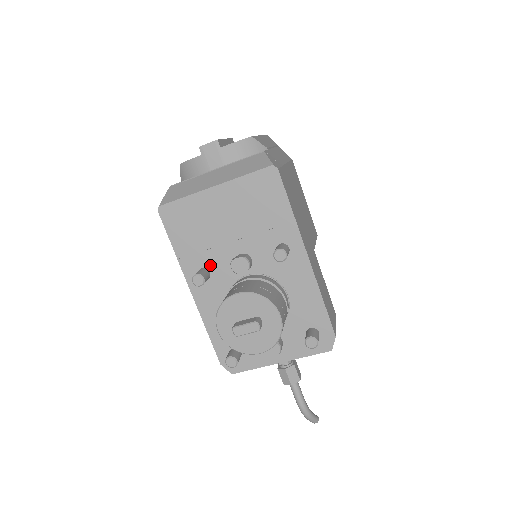
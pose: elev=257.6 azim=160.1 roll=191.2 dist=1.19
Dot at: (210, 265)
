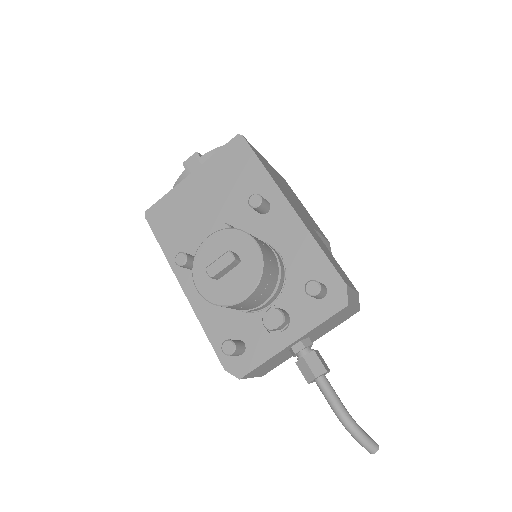
Dot at: occluded
